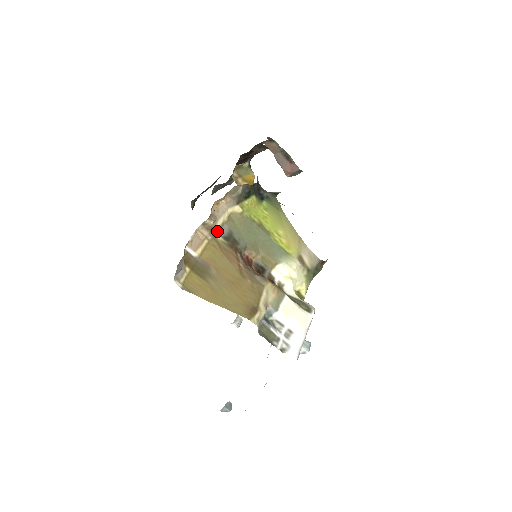
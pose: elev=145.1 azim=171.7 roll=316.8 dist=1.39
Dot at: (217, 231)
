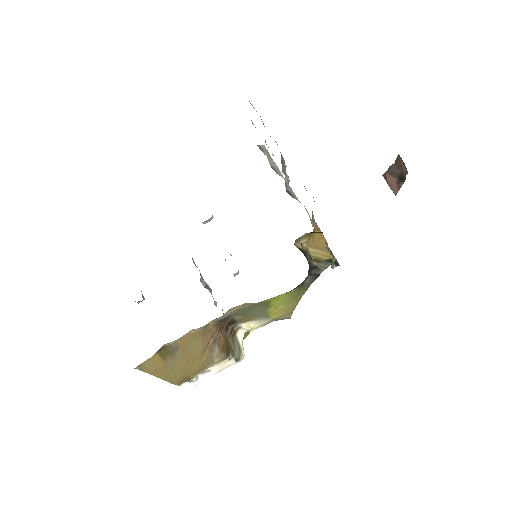
Dot at: (215, 319)
